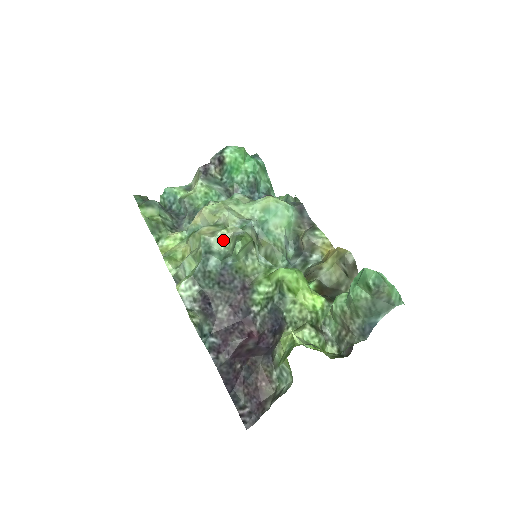
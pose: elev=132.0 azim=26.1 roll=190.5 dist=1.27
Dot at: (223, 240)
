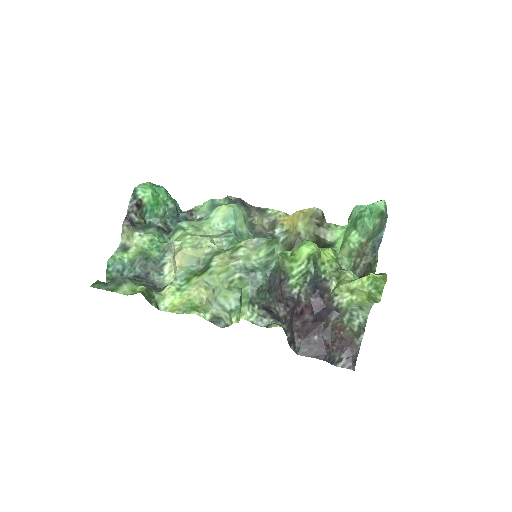
Dot at: (248, 256)
